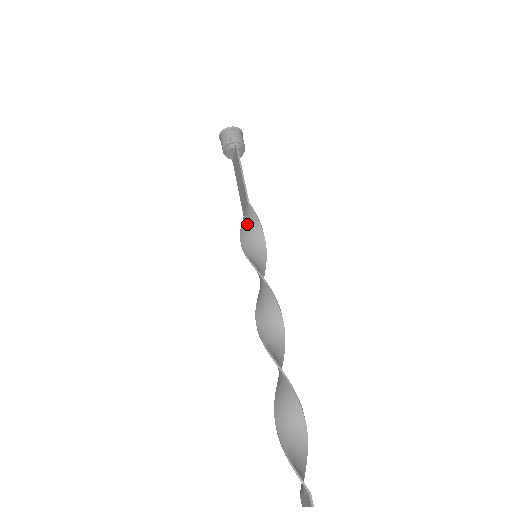
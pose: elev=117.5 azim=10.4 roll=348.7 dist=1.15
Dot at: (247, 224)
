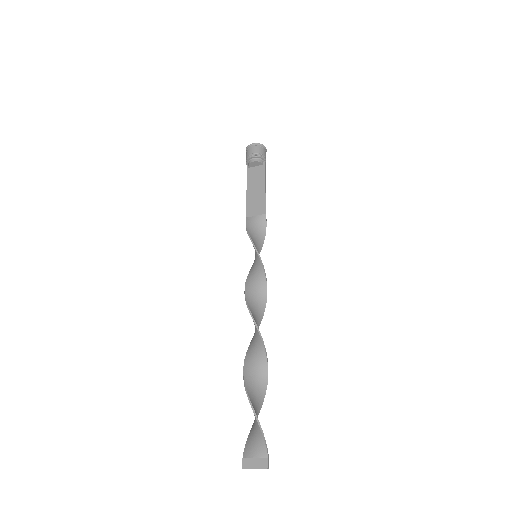
Dot at: (255, 227)
